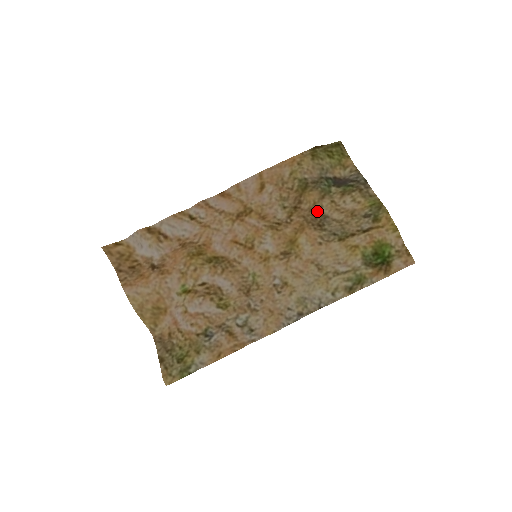
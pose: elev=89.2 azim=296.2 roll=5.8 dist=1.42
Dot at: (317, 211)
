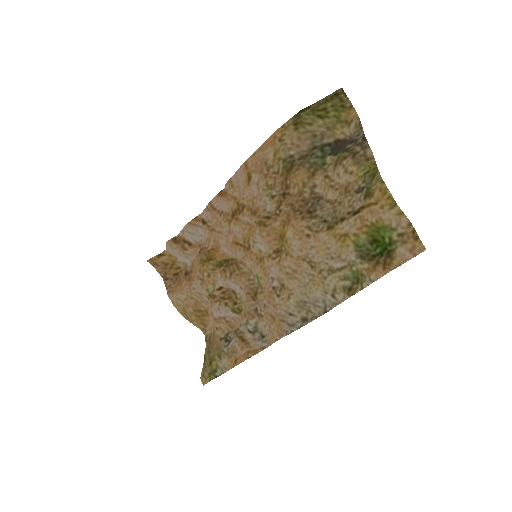
Dot at: (309, 193)
